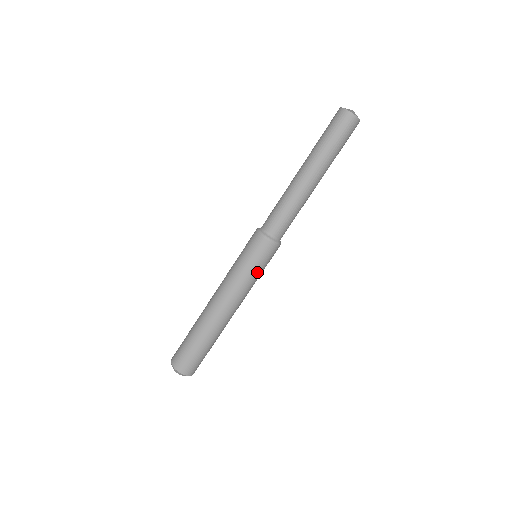
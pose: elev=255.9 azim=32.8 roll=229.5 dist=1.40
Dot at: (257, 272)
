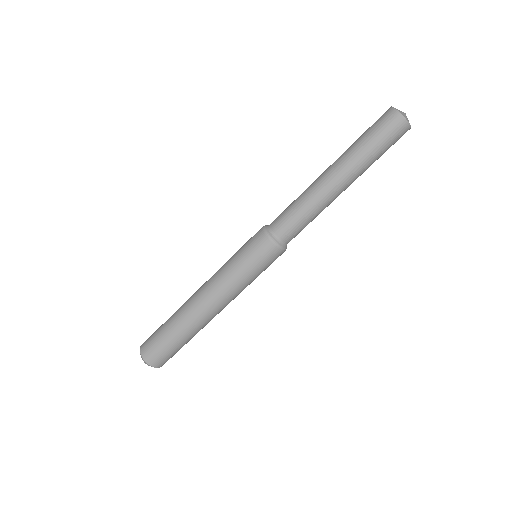
Dot at: (257, 276)
